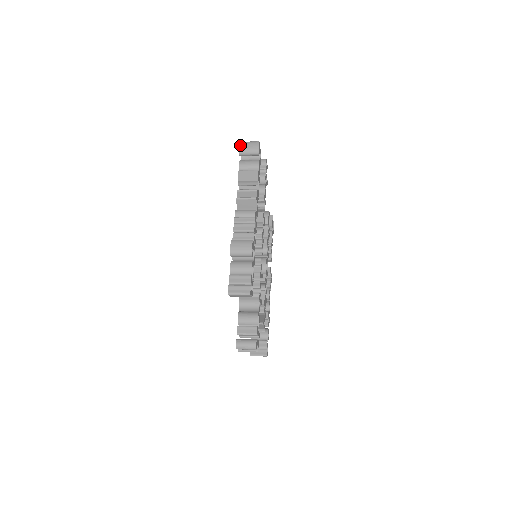
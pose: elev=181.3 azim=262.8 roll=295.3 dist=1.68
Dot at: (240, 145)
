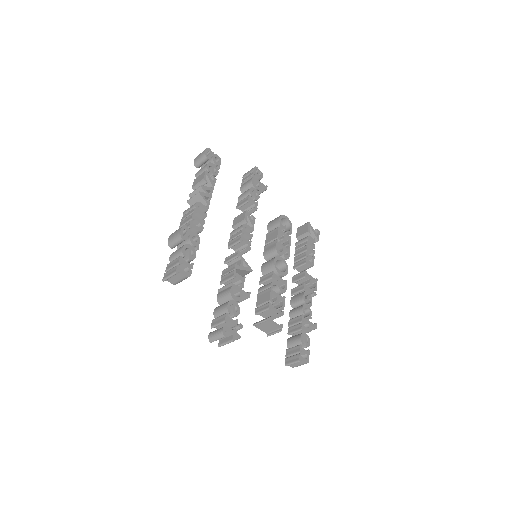
Dot at: (194, 159)
